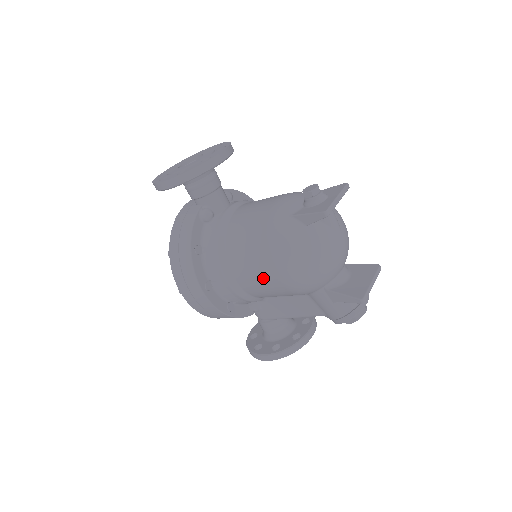
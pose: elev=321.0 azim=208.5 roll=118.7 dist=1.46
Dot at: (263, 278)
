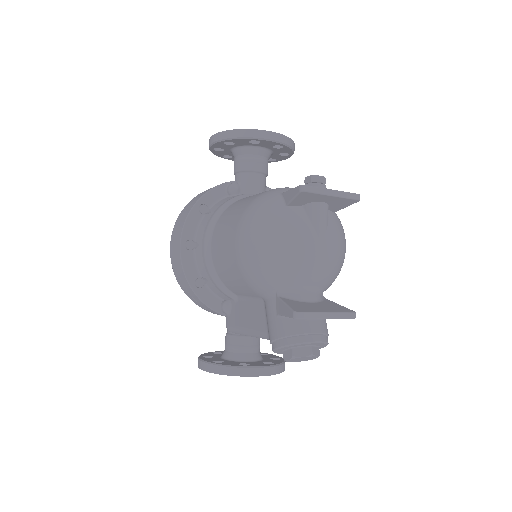
Dot at: (226, 247)
